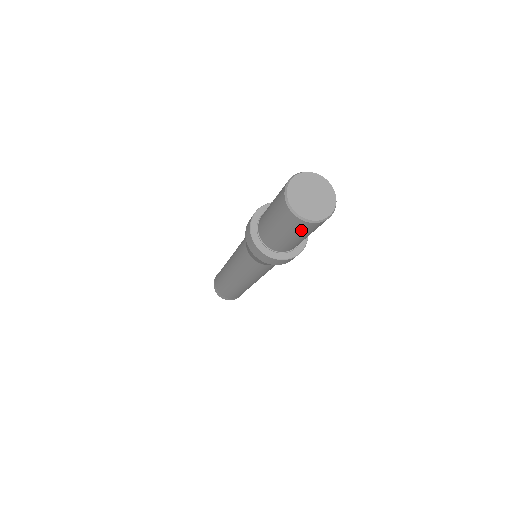
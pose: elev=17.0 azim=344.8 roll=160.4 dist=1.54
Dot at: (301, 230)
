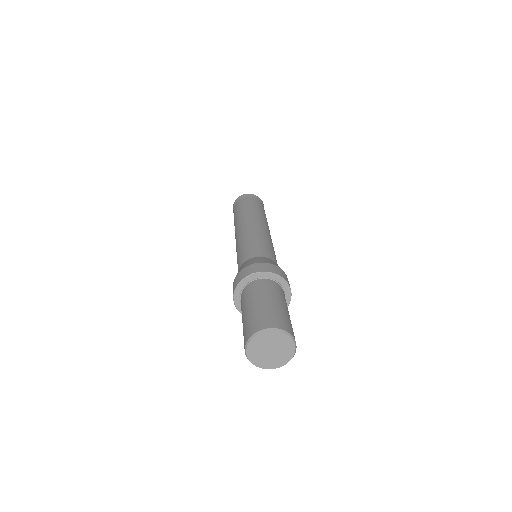
Dot at: occluded
